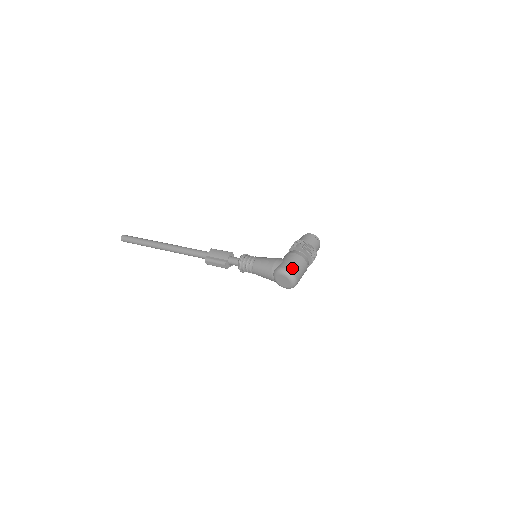
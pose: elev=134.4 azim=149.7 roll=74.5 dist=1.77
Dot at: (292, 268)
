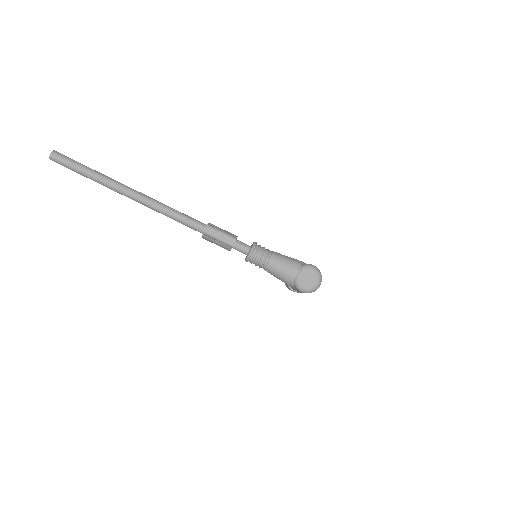
Dot at: occluded
